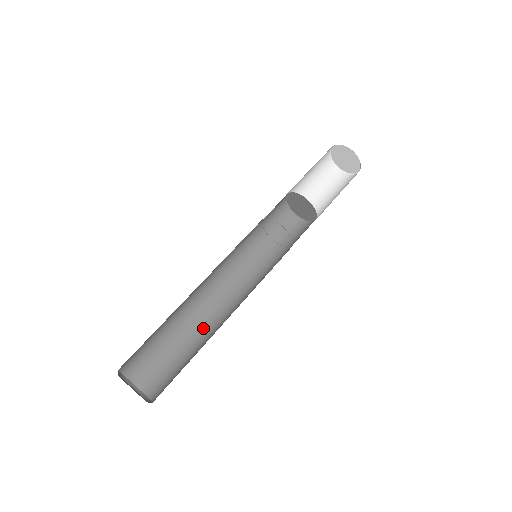
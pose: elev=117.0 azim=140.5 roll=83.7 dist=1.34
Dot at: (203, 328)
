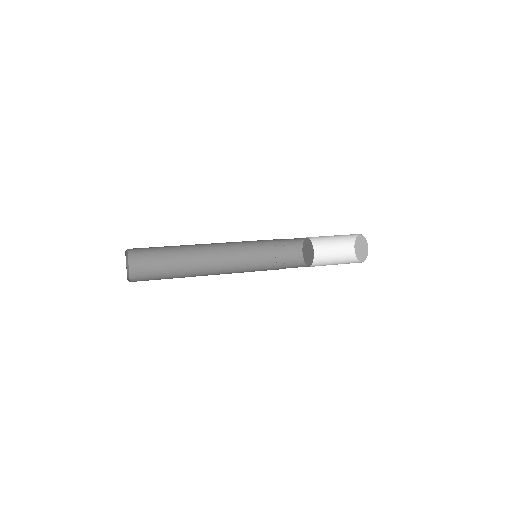
Dot at: occluded
